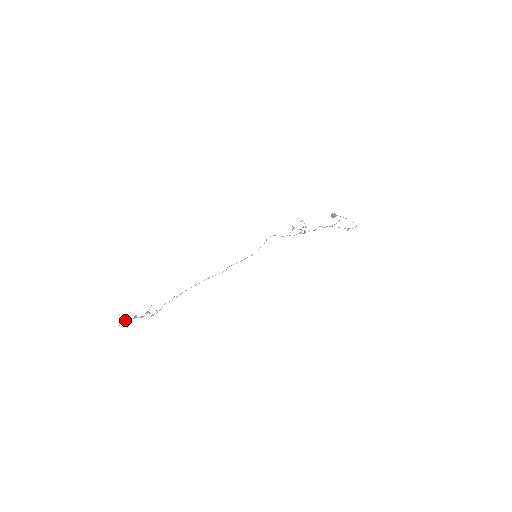
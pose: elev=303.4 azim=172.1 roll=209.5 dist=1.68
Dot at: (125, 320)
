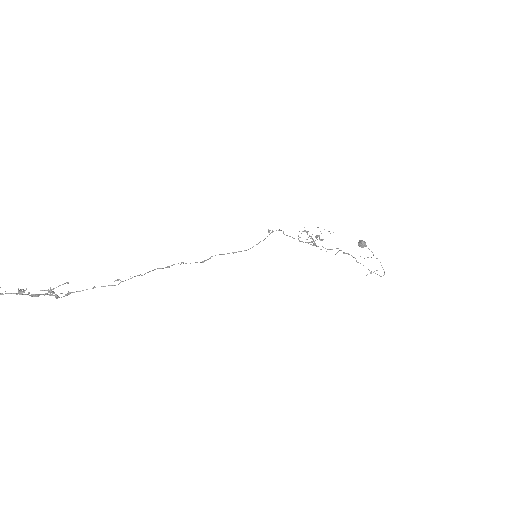
Dot at: out of frame
